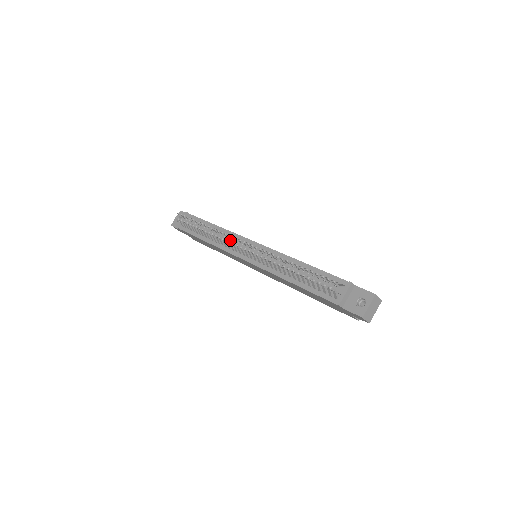
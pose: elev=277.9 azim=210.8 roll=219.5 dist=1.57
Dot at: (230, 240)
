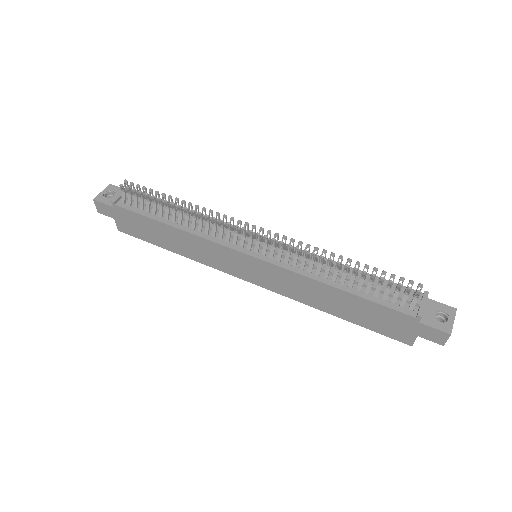
Dot at: occluded
